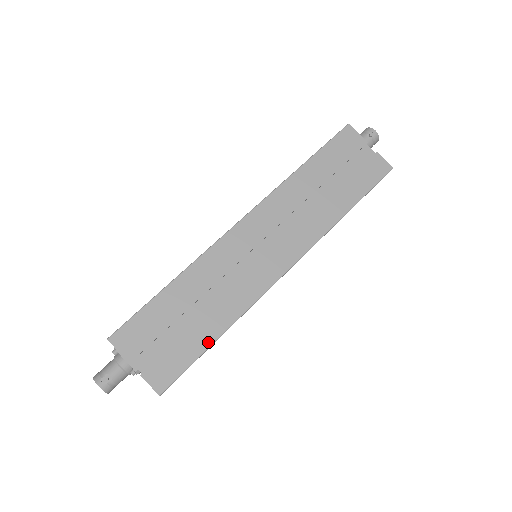
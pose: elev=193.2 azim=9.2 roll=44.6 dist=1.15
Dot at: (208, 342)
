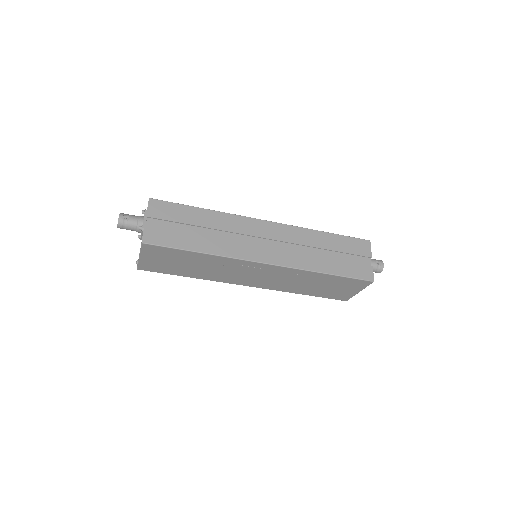
Dot at: (191, 248)
